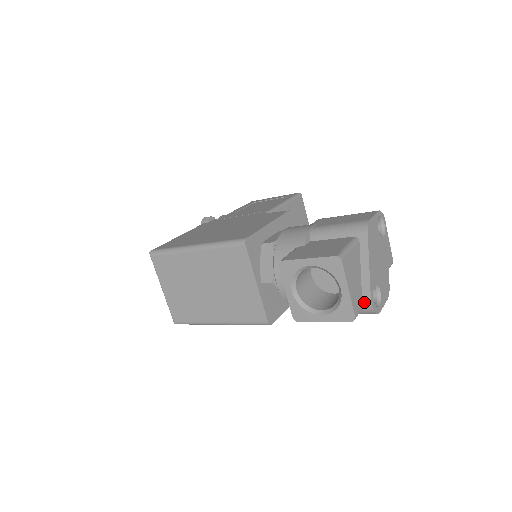
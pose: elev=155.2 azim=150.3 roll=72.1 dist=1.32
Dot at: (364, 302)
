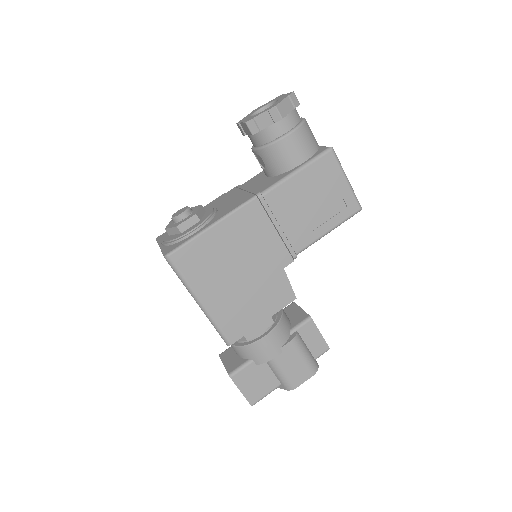
Dot at: occluded
